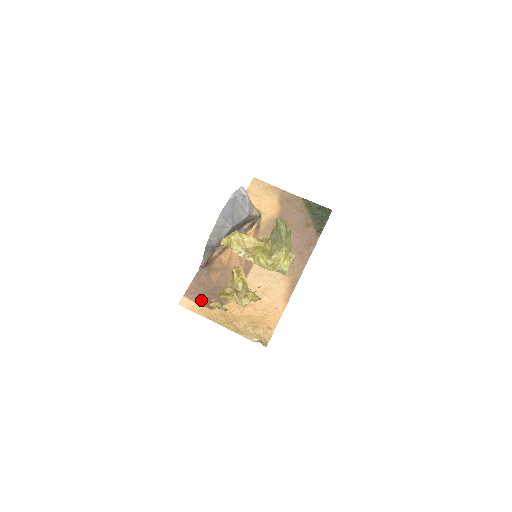
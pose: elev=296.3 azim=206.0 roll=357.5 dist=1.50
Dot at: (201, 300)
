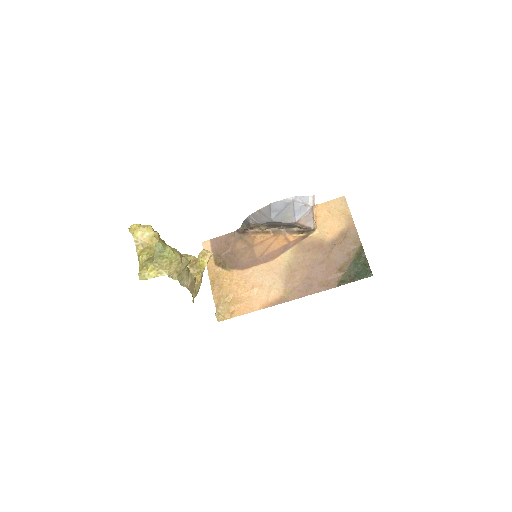
Dot at: (216, 253)
